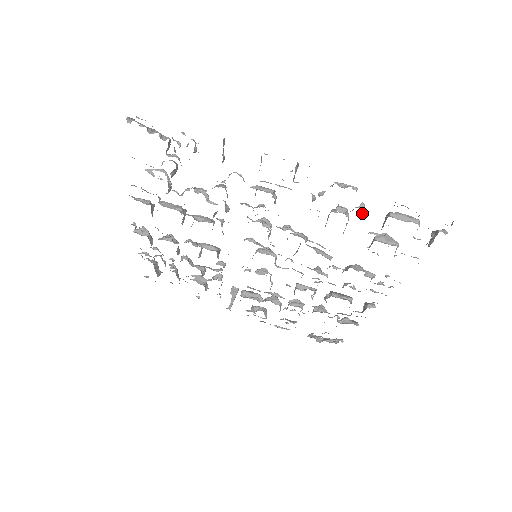
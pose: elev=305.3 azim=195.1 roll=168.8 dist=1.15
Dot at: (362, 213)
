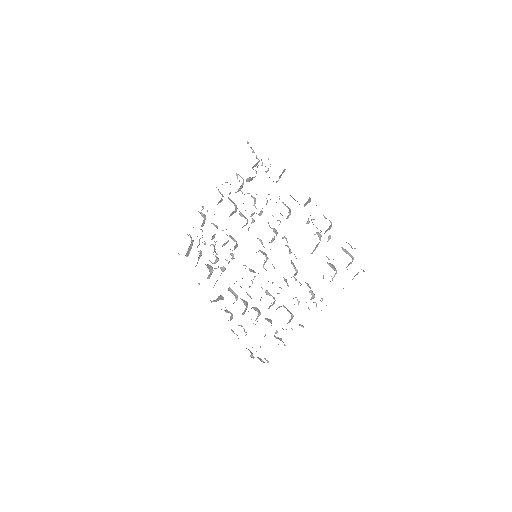
Dot at: (328, 240)
